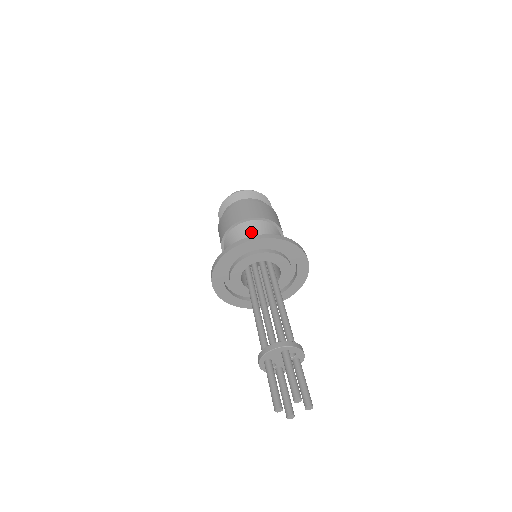
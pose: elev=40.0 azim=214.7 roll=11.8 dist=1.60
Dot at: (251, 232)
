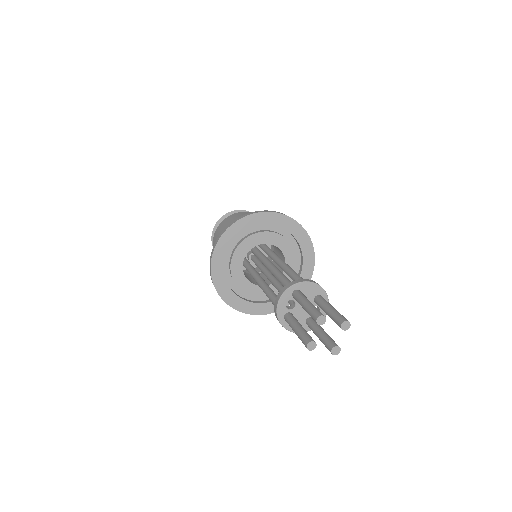
Dot at: occluded
